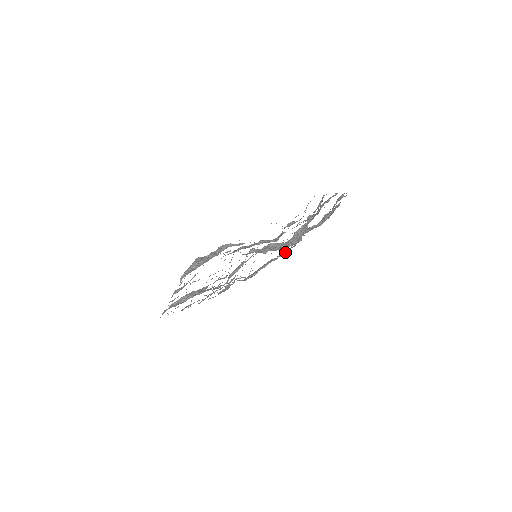
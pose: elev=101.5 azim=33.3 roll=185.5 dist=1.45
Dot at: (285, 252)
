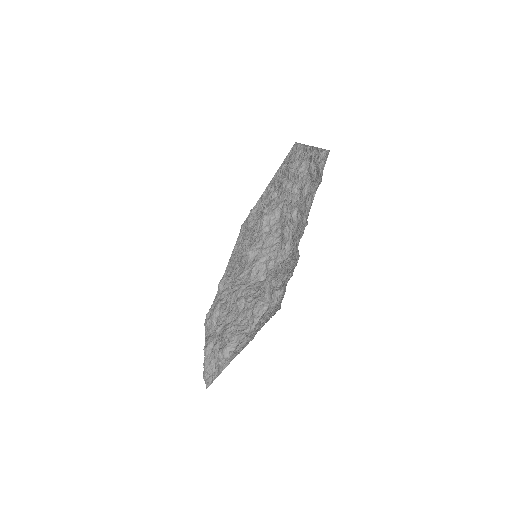
Dot at: (283, 169)
